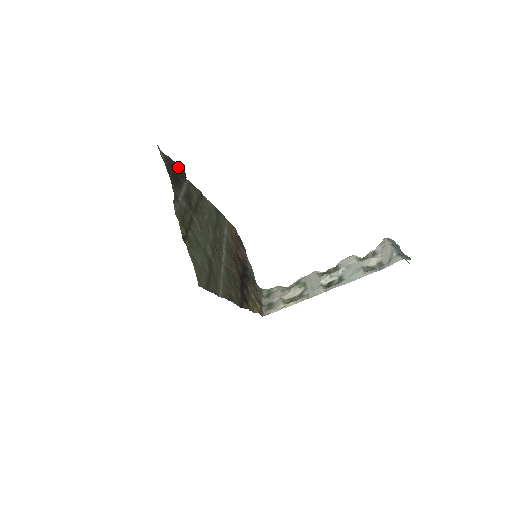
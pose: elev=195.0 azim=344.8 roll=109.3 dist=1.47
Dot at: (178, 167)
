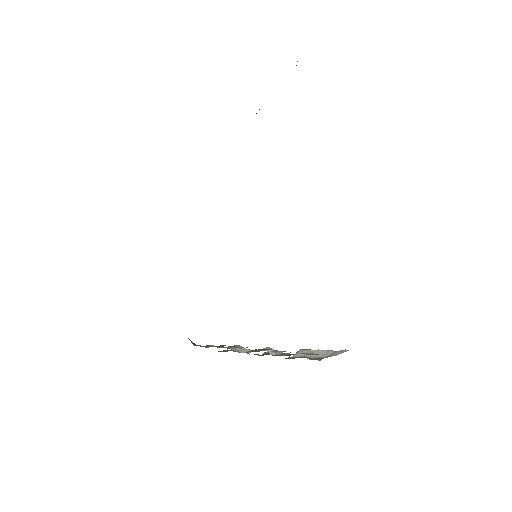
Dot at: occluded
